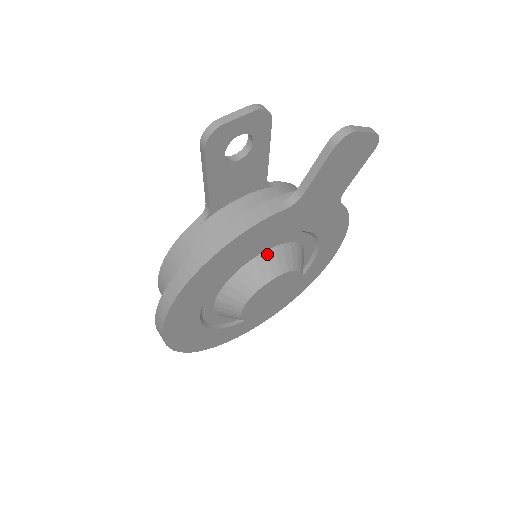
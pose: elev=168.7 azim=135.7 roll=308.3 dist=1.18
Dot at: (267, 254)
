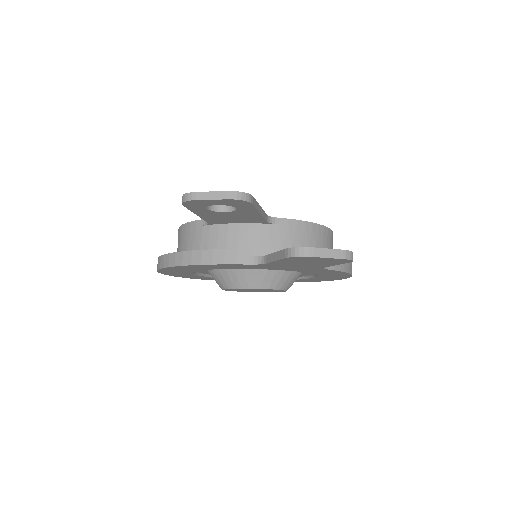
Dot at: (247, 270)
